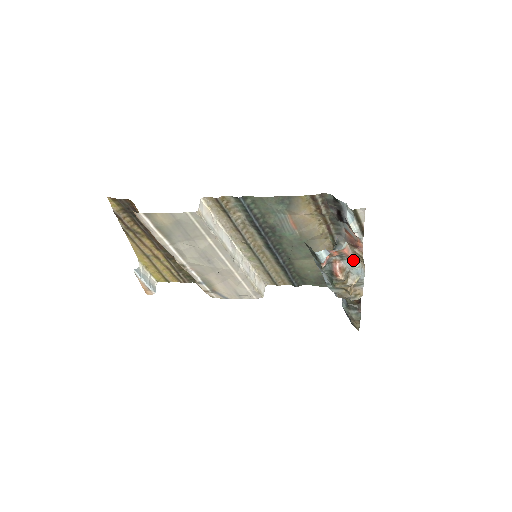
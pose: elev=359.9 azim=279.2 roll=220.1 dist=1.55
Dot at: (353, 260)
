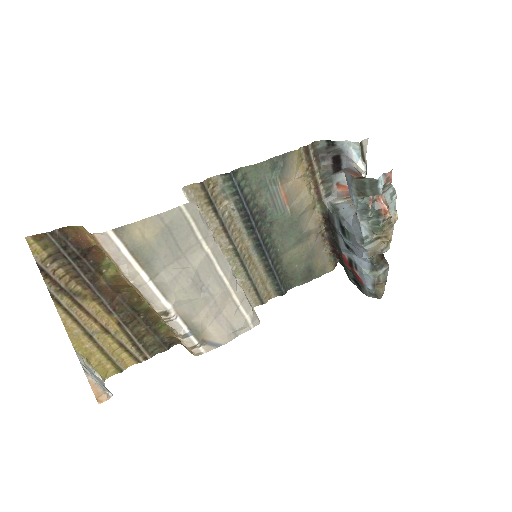
Dot at: (392, 189)
